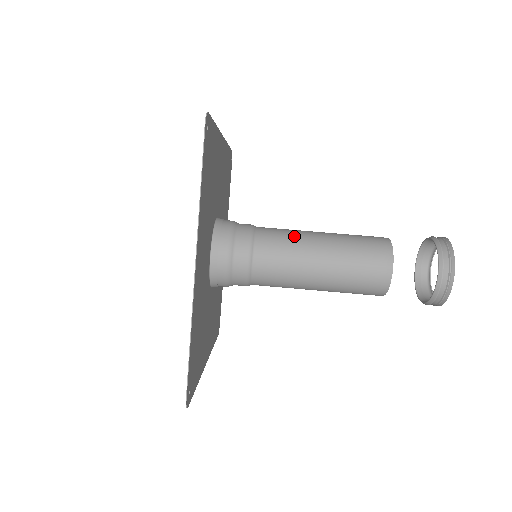
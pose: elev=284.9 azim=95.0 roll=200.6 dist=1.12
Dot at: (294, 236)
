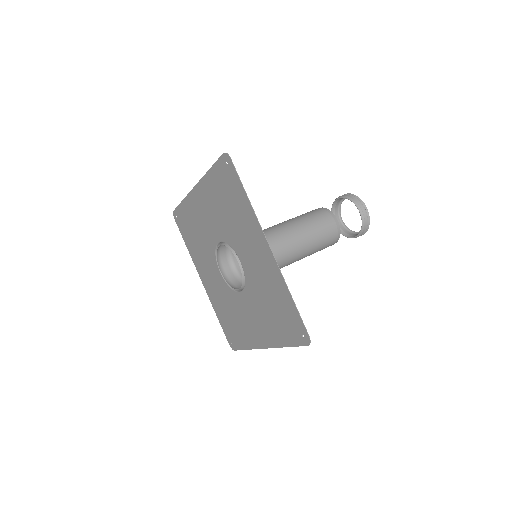
Dot at: (275, 228)
